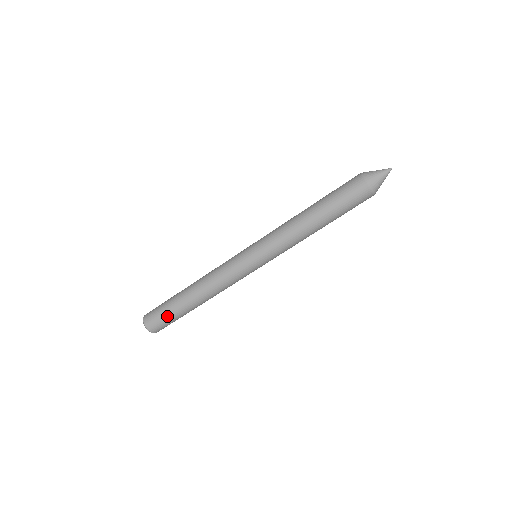
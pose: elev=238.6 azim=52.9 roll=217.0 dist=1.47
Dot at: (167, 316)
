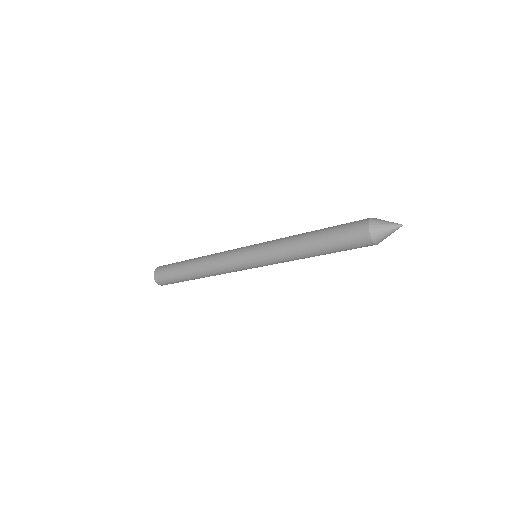
Dot at: (171, 274)
